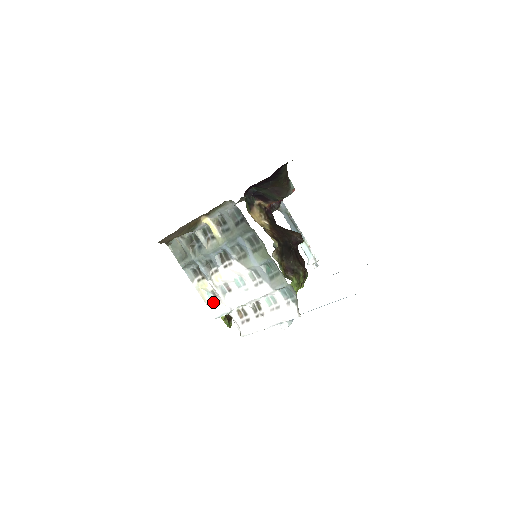
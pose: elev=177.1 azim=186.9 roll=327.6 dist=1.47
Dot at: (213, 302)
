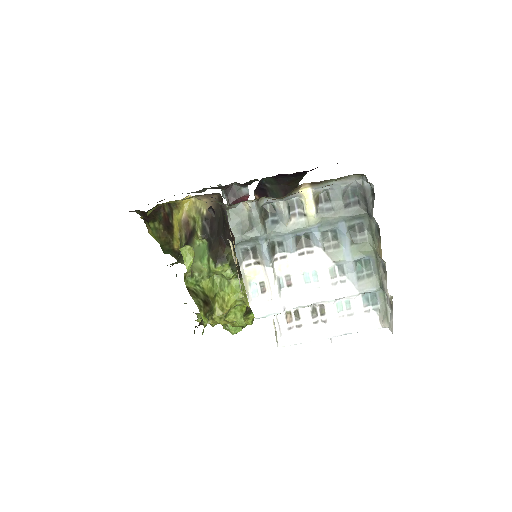
Dot at: (257, 297)
